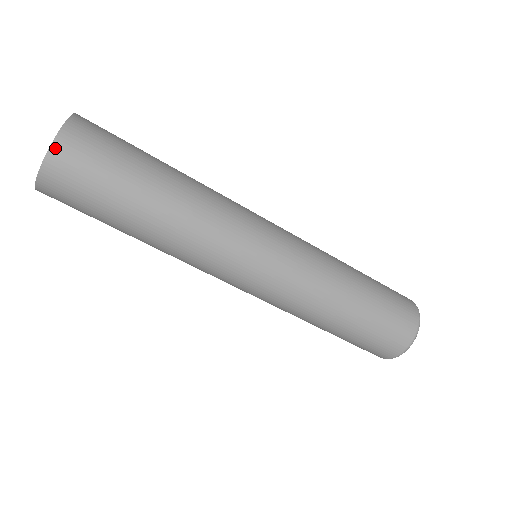
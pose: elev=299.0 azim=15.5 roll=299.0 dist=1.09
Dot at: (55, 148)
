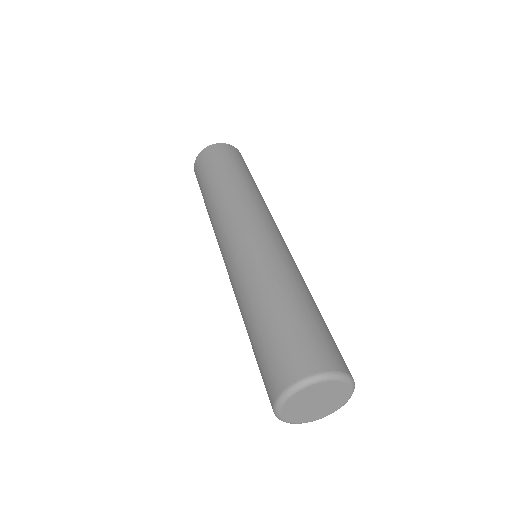
Dot at: (207, 149)
